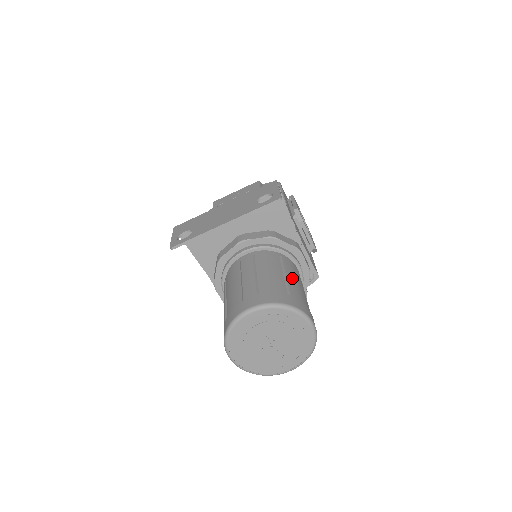
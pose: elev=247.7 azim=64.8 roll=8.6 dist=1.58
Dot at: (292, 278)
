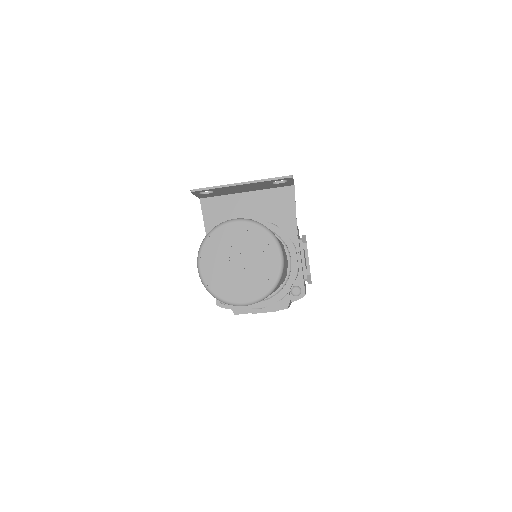
Dot at: occluded
